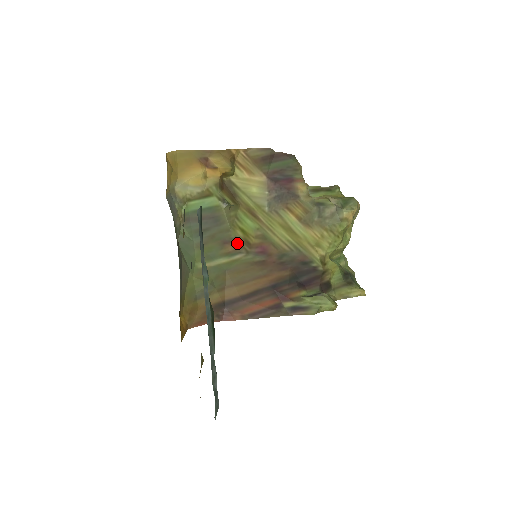
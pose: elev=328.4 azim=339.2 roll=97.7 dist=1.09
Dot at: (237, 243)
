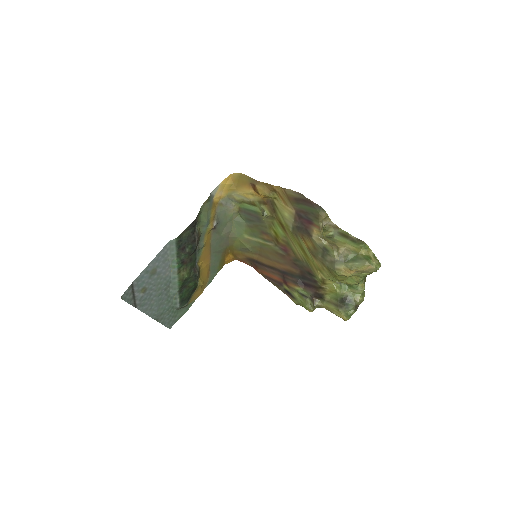
Dot at: (270, 237)
